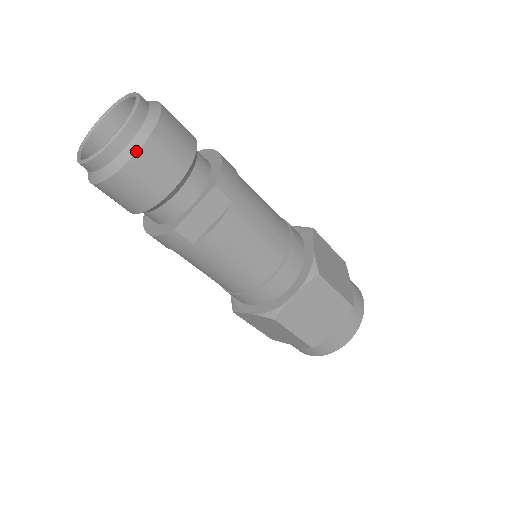
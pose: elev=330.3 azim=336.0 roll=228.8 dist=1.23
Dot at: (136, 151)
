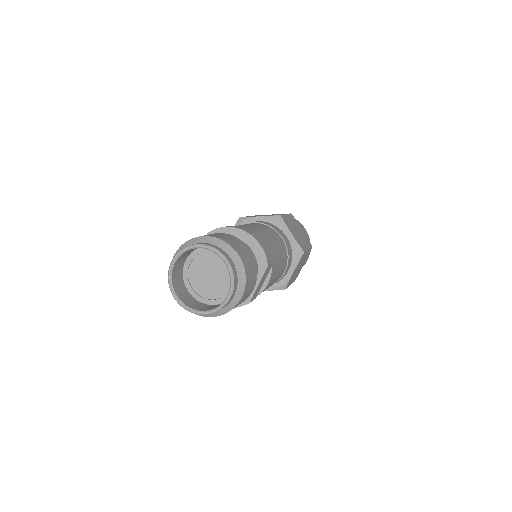
Dot at: (242, 294)
